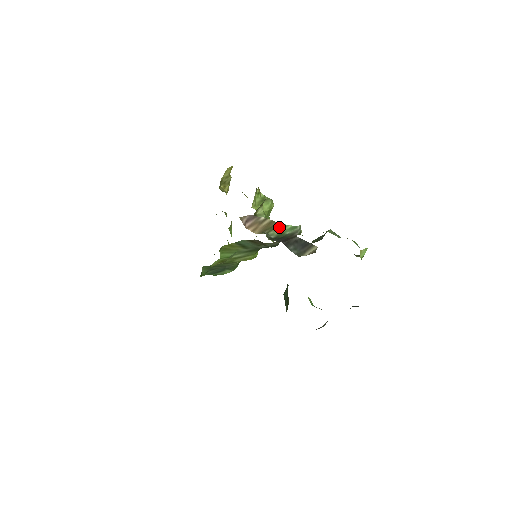
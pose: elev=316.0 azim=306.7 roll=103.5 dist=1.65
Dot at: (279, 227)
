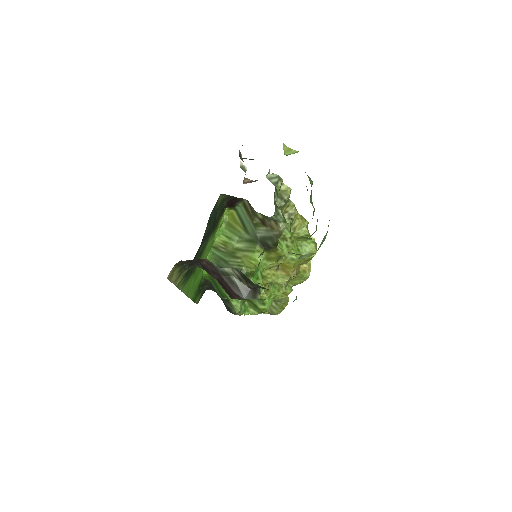
Dot at: occluded
